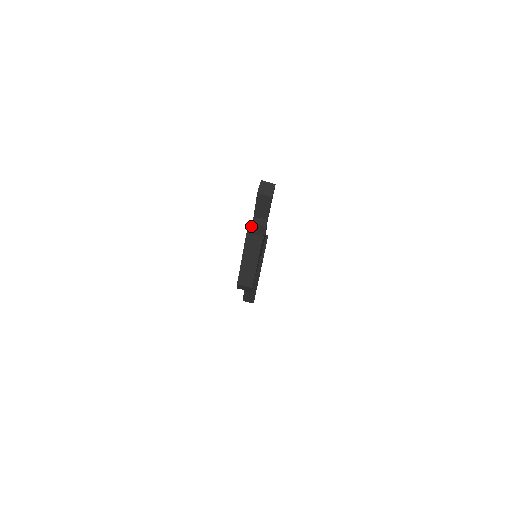
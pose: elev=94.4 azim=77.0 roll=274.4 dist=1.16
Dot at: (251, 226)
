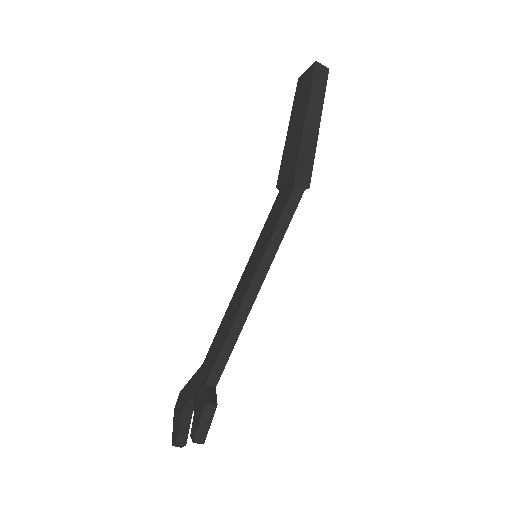
Dot at: (176, 445)
